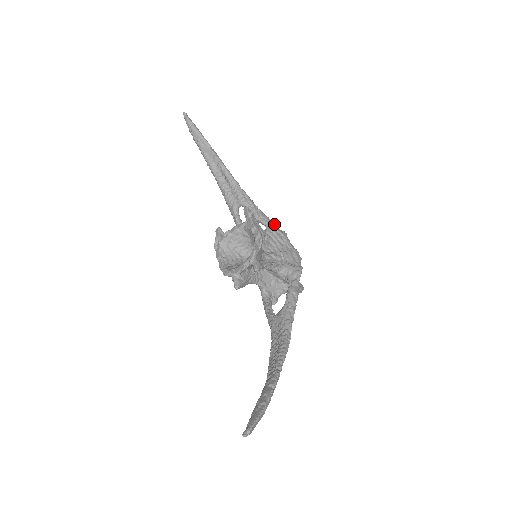
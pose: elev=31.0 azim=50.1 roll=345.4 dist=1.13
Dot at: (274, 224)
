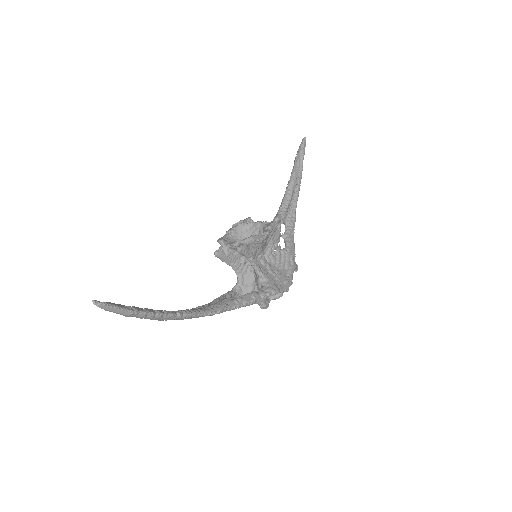
Dot at: (294, 253)
